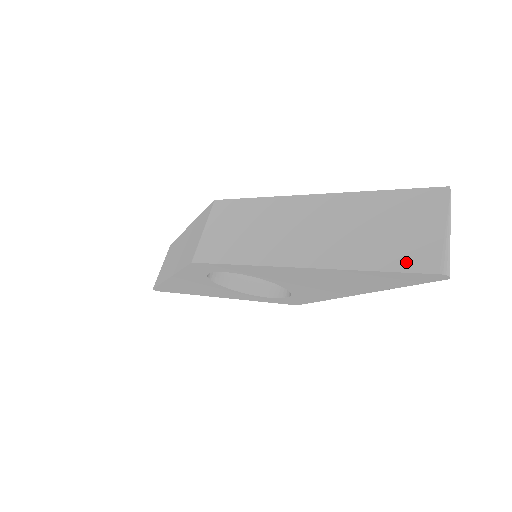
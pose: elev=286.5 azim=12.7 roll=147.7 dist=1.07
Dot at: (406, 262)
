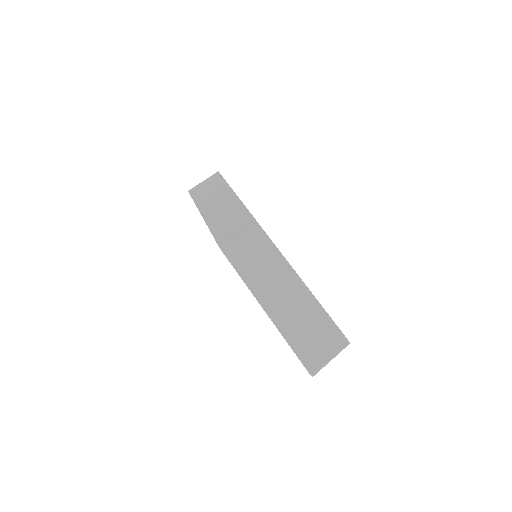
Dot at: (304, 356)
